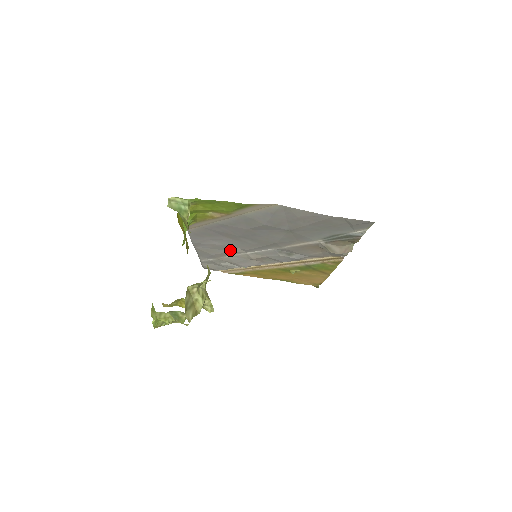
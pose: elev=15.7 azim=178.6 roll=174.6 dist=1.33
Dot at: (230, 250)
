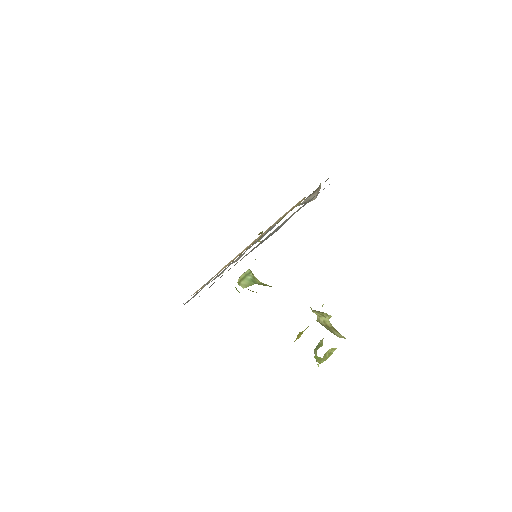
Dot at: occluded
